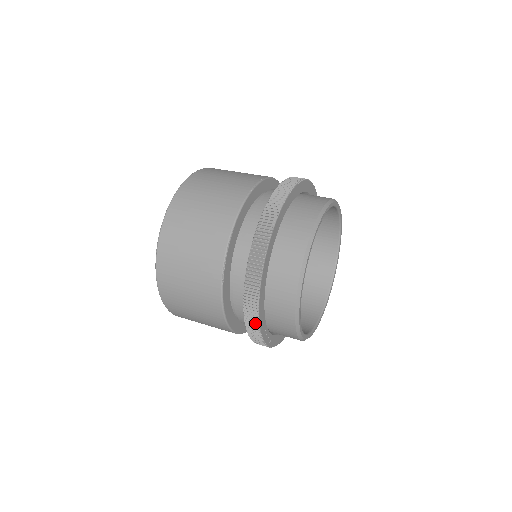
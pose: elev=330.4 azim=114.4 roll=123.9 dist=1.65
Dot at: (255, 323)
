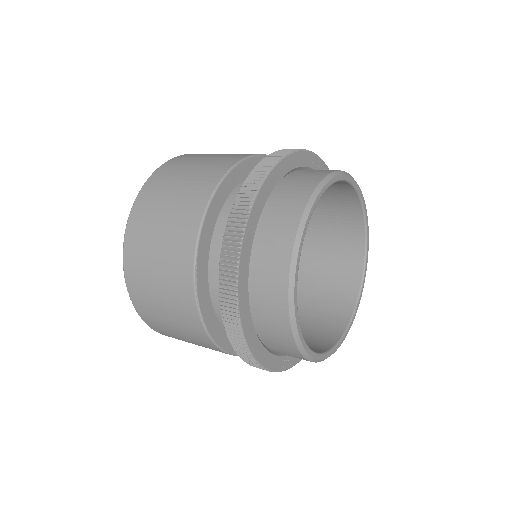
Dot at: (256, 365)
